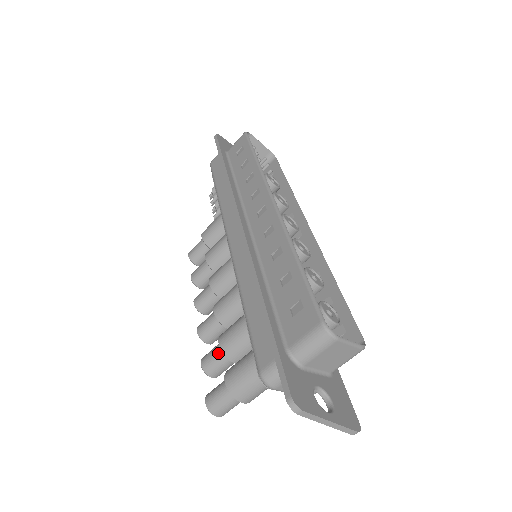
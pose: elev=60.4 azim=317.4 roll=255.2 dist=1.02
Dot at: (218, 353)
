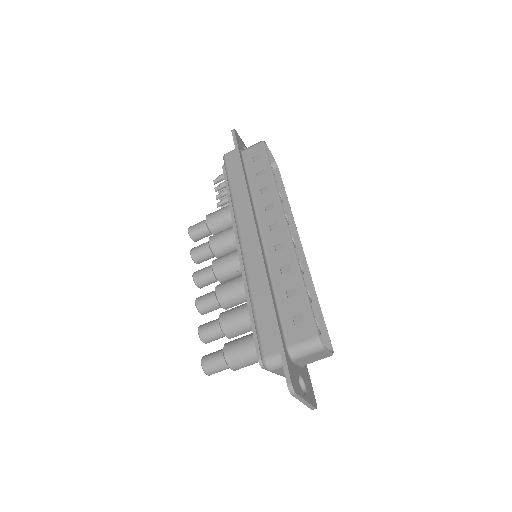
Dot at: (216, 327)
